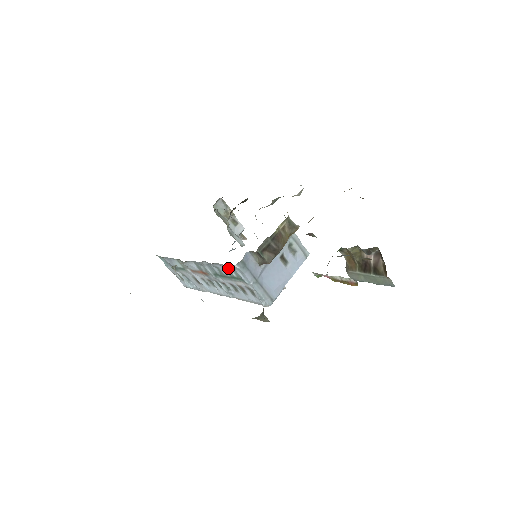
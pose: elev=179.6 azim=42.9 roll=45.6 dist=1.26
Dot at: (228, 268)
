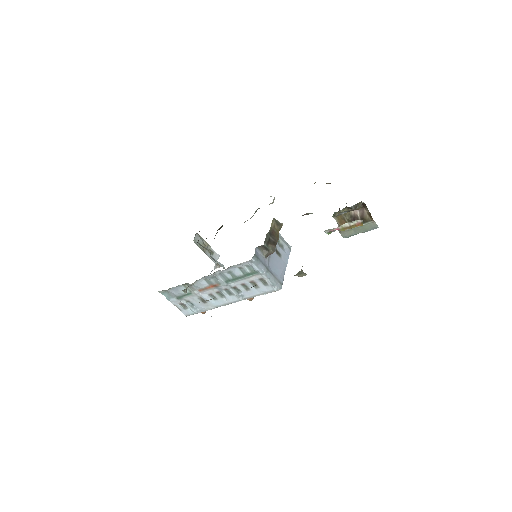
Dot at: (242, 267)
